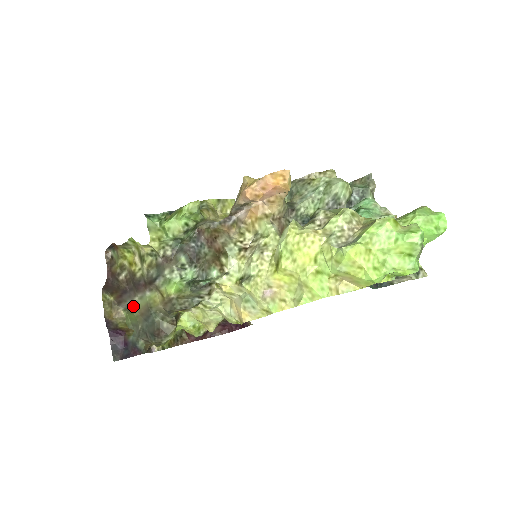
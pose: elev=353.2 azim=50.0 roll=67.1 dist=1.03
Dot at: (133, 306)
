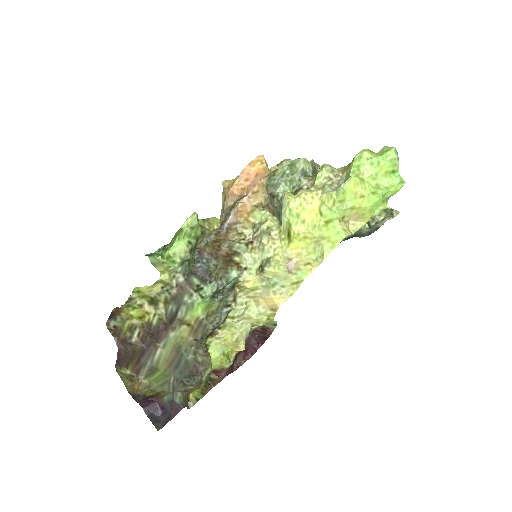
Dot at: (156, 363)
